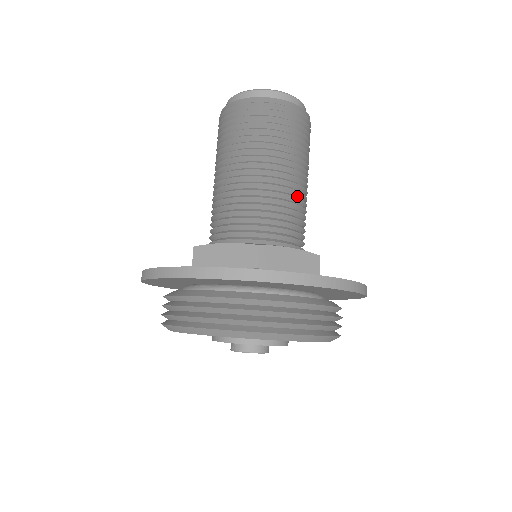
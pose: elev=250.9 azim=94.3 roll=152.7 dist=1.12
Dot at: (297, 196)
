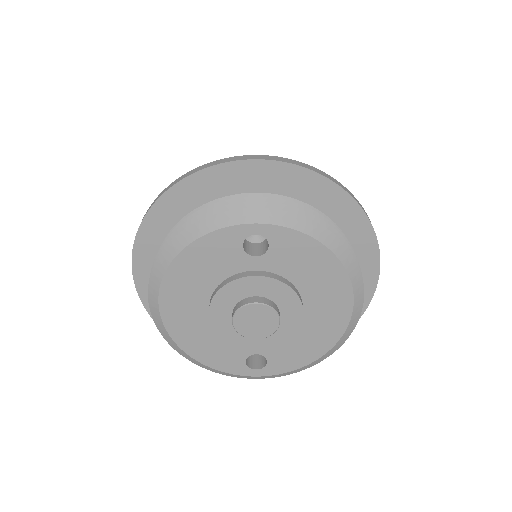
Dot at: occluded
